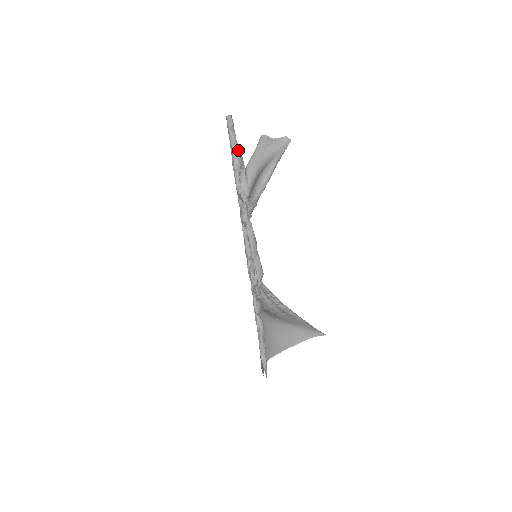
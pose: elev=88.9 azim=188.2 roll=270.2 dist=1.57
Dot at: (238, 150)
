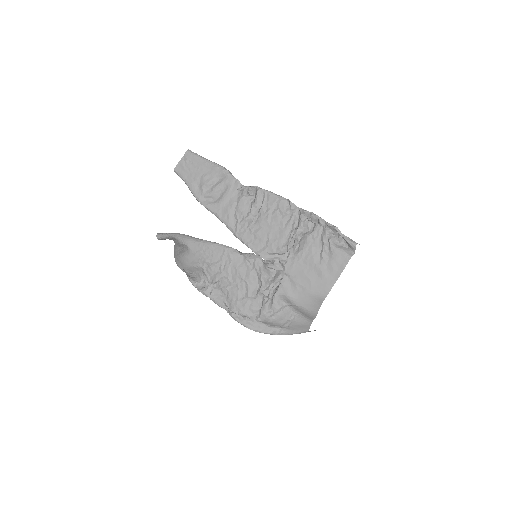
Dot at: occluded
